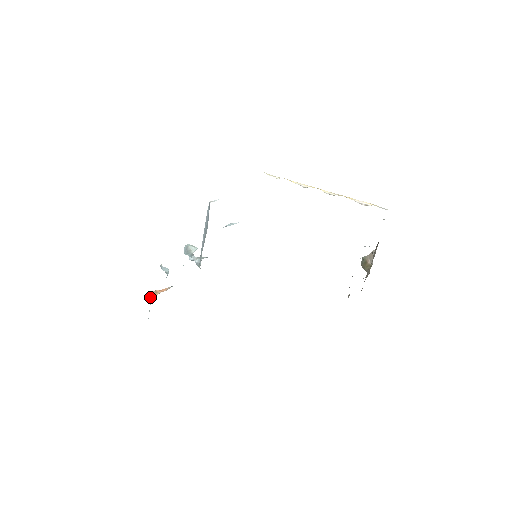
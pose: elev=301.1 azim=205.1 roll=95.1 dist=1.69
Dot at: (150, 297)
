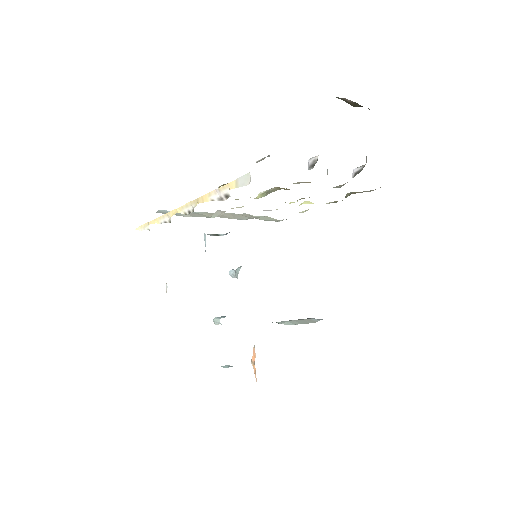
Dot at: occluded
